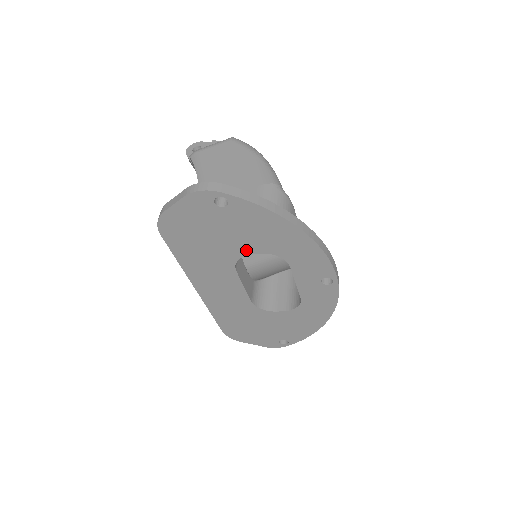
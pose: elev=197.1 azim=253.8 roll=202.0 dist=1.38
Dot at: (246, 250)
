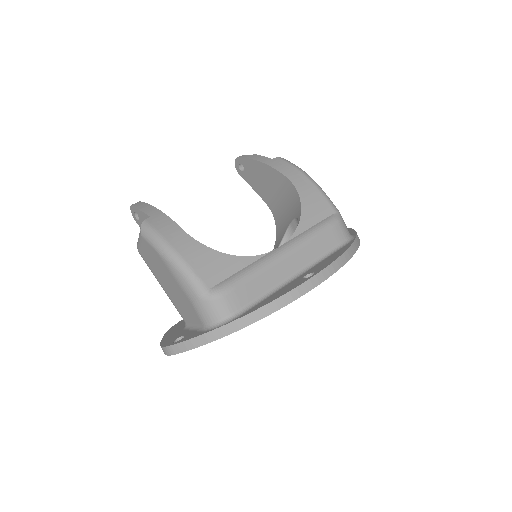
Dot at: occluded
